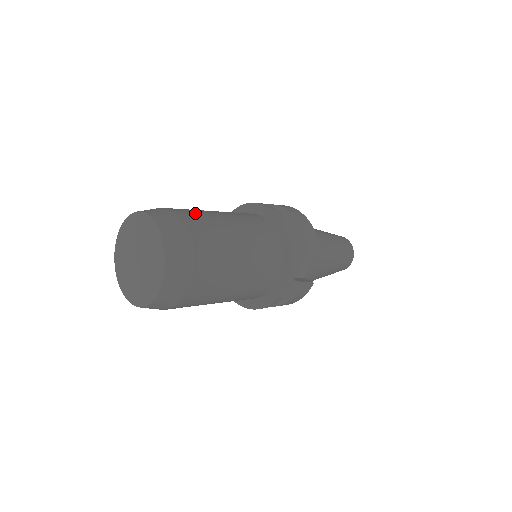
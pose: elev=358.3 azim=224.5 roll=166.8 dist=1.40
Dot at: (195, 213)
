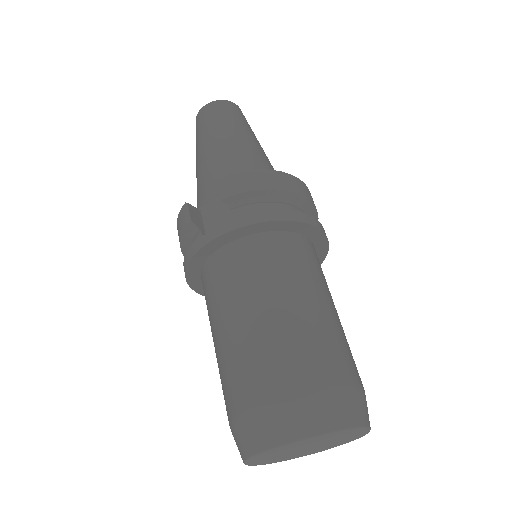
Dot at: occluded
